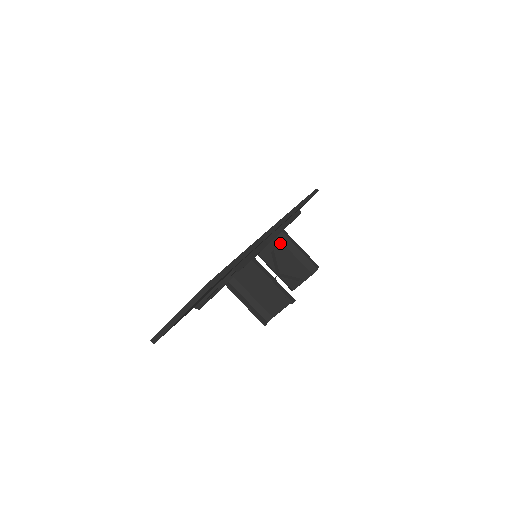
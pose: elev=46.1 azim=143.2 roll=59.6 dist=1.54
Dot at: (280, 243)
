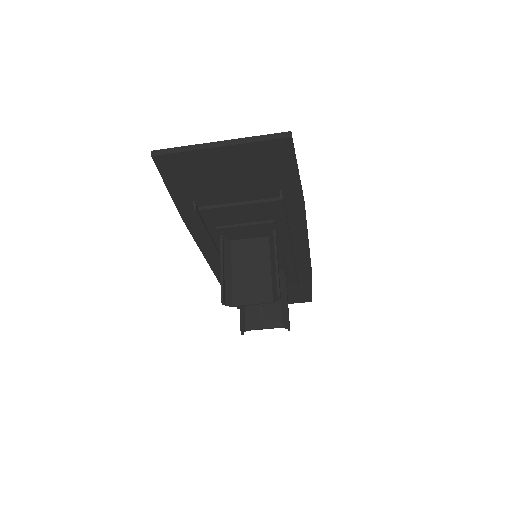
Dot at: occluded
